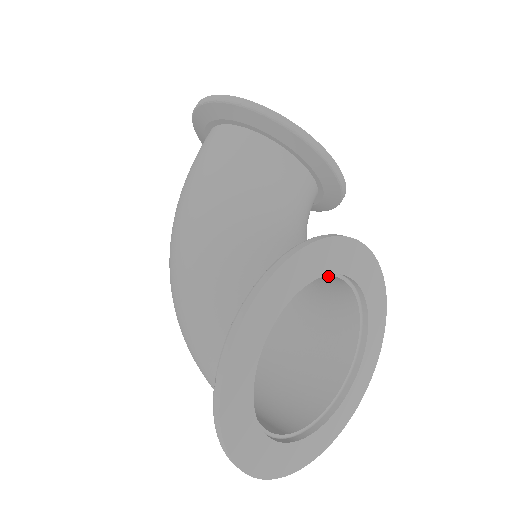
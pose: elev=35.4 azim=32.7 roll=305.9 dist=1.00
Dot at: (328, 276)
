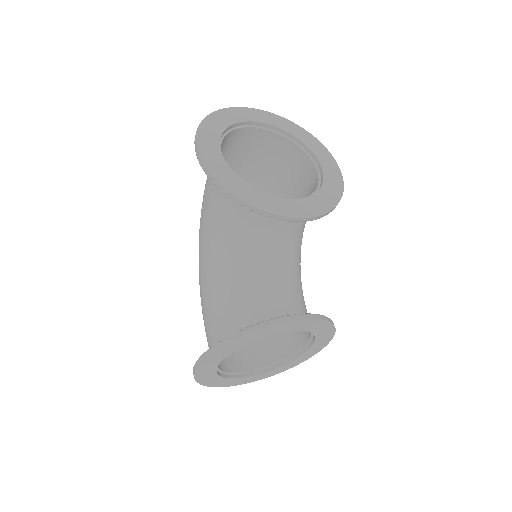
Dot at: (280, 310)
